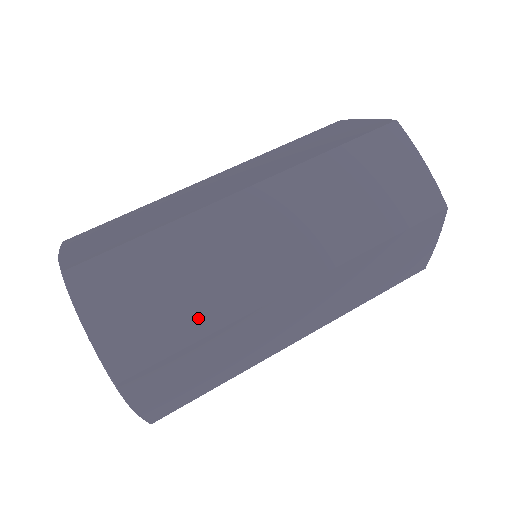
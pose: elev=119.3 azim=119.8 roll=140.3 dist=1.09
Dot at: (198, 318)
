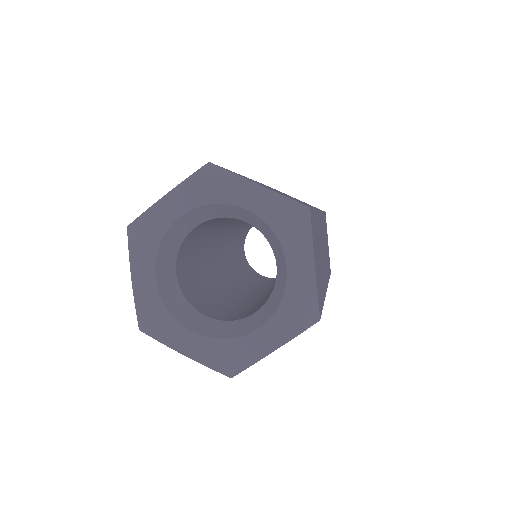
Dot at: occluded
